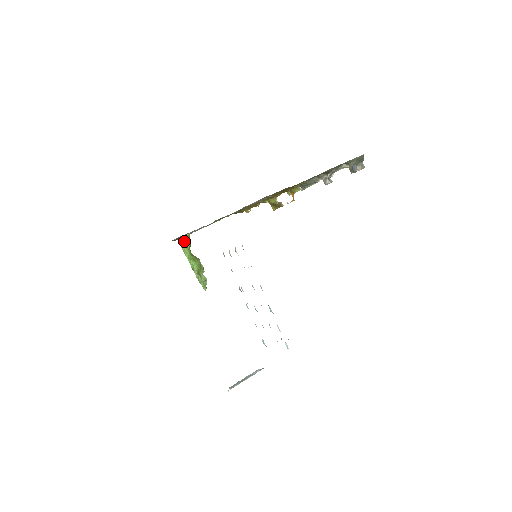
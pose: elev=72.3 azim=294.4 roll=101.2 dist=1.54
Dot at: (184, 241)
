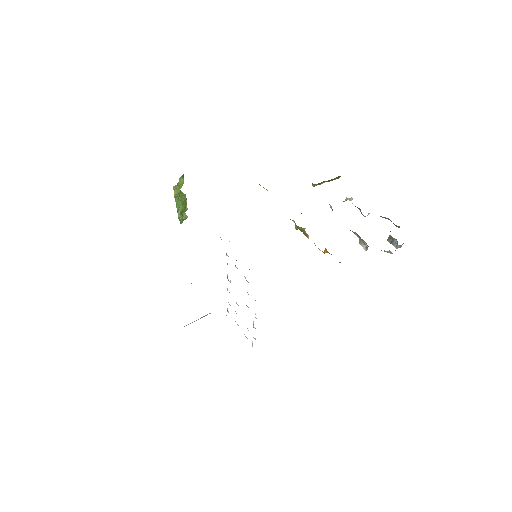
Dot at: (178, 184)
